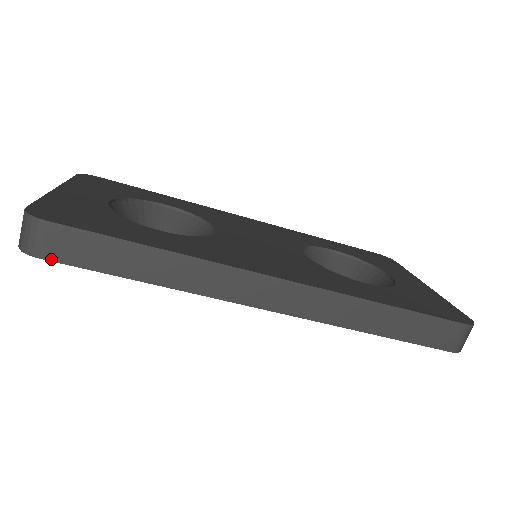
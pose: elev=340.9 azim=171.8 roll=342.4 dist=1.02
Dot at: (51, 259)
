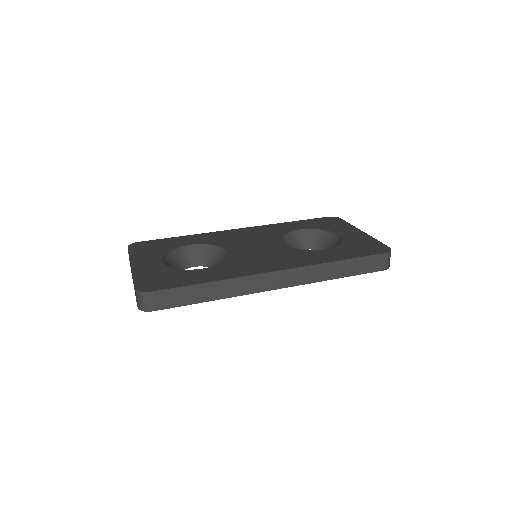
Dot at: (159, 309)
